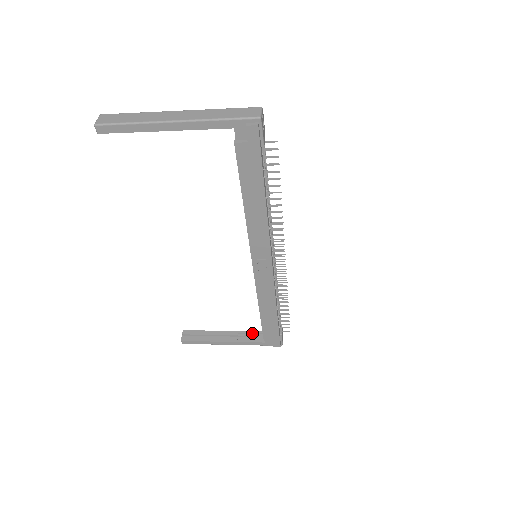
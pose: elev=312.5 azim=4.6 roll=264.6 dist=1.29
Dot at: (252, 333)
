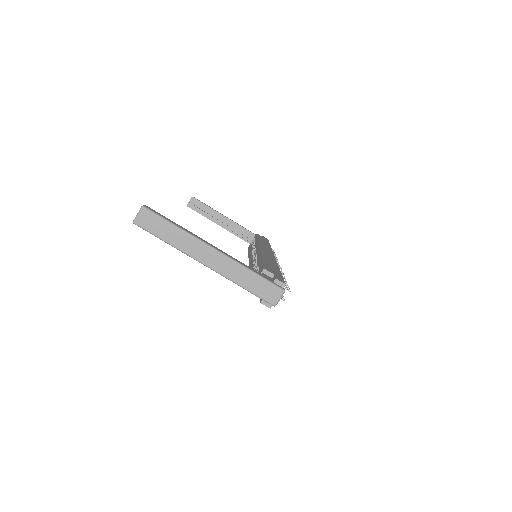
Dot at: (245, 230)
